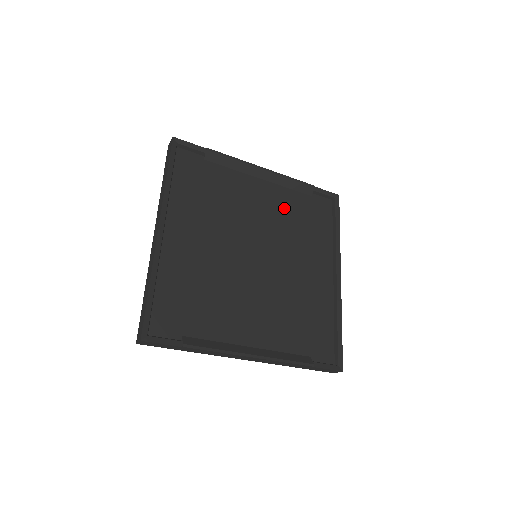
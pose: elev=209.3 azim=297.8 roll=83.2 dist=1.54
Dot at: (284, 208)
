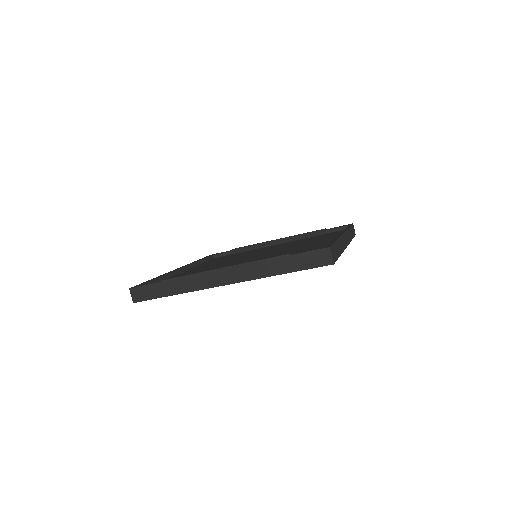
Dot at: occluded
